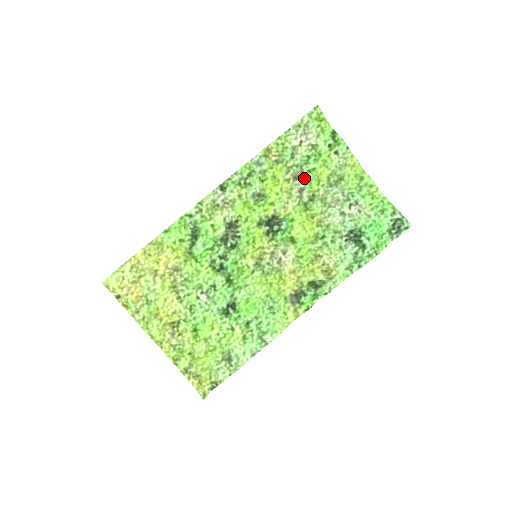
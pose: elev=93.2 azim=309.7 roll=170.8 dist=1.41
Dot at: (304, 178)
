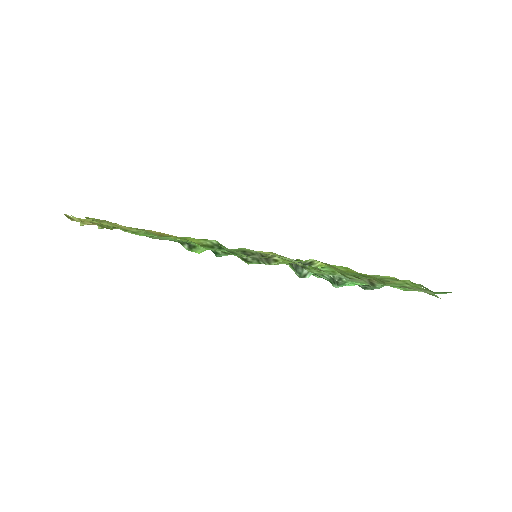
Dot at: (371, 284)
